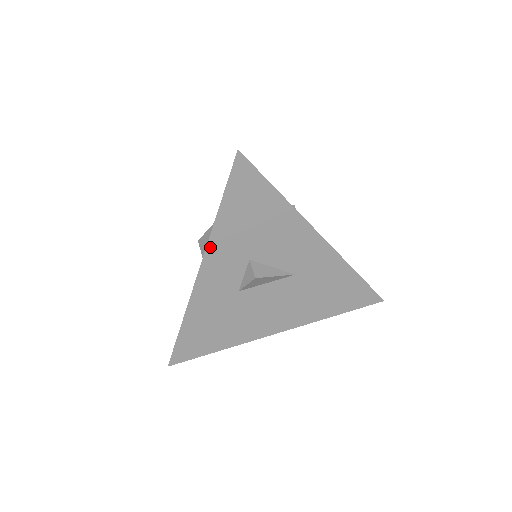
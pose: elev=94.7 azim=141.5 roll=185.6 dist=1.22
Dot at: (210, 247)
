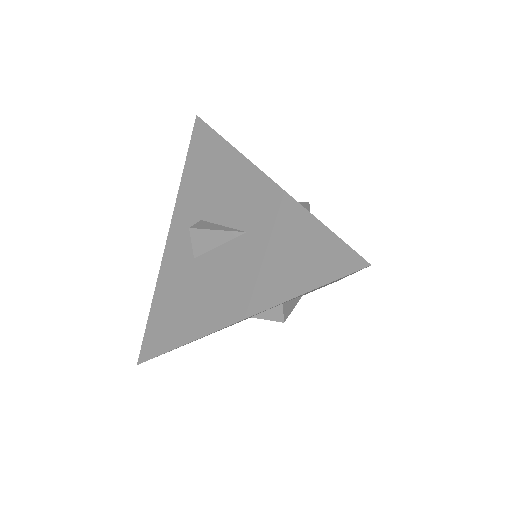
Dot at: (262, 311)
